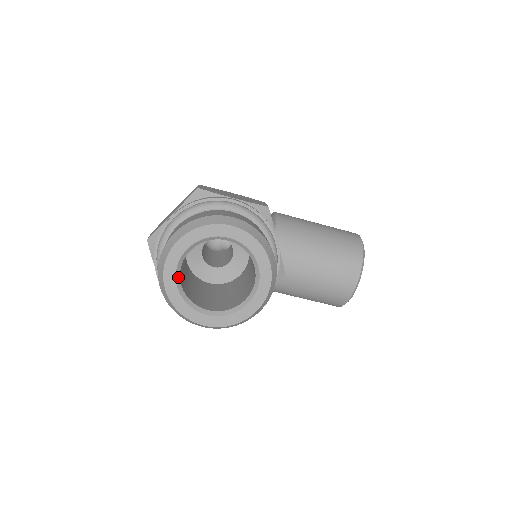
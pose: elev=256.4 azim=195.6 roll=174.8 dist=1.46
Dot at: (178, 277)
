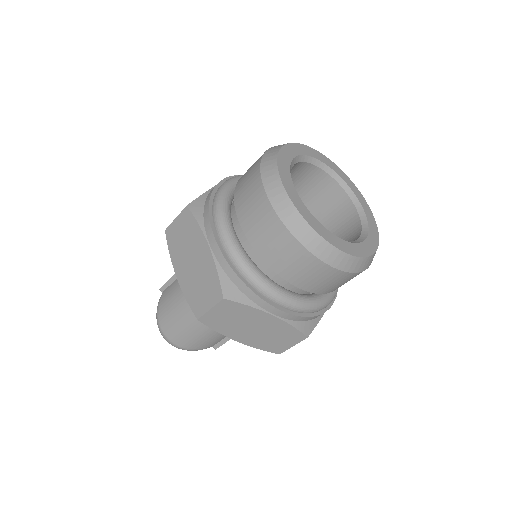
Dot at: (323, 228)
